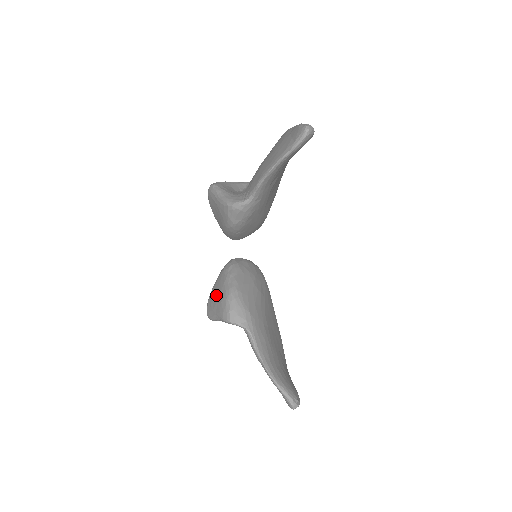
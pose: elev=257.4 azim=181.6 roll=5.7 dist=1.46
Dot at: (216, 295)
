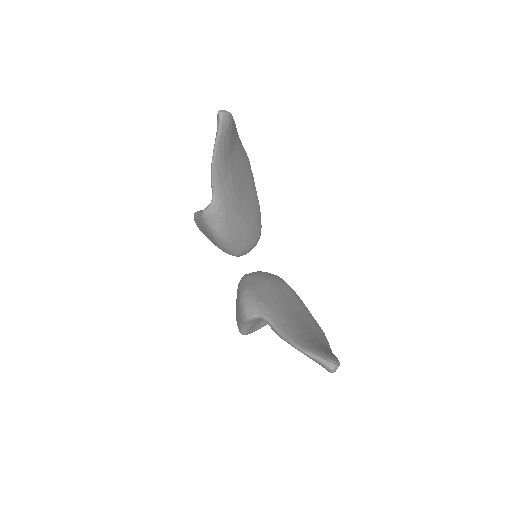
Dot at: occluded
